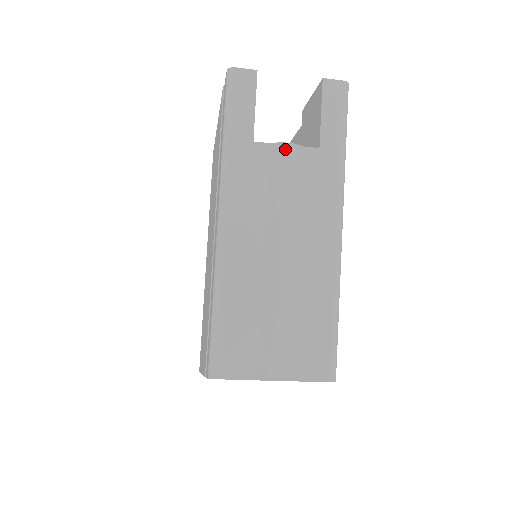
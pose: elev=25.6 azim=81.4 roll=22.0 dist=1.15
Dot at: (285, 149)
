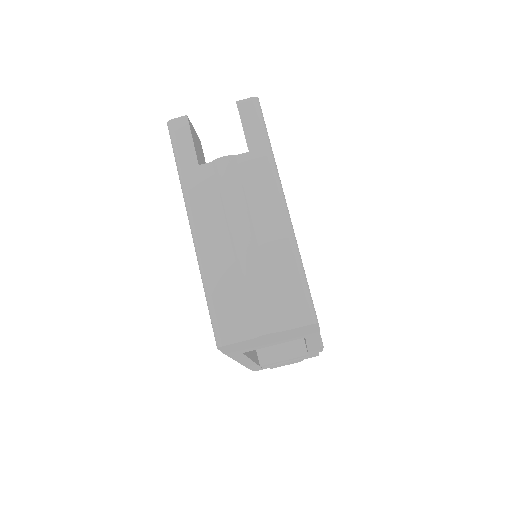
Dot at: (222, 162)
